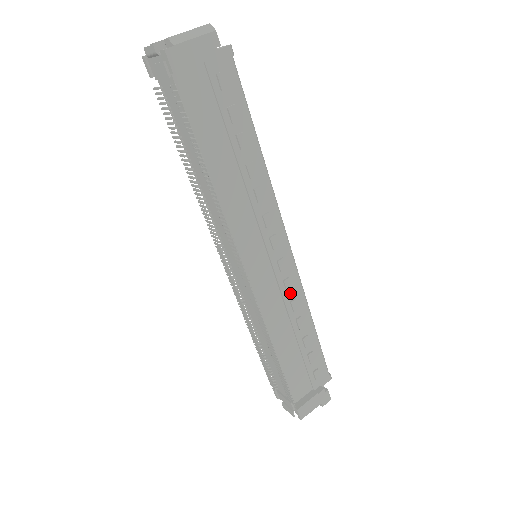
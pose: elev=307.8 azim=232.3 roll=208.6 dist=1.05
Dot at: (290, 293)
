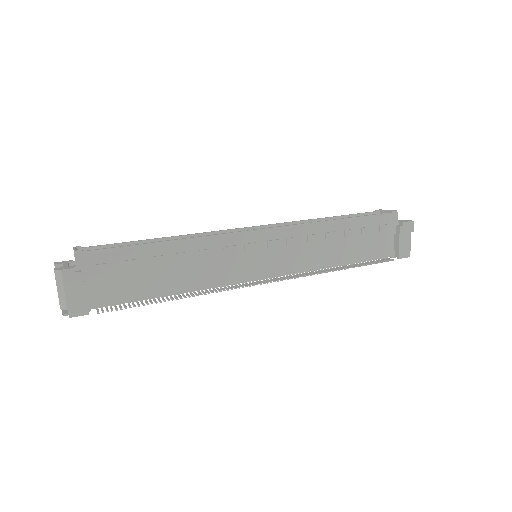
Dot at: (300, 240)
